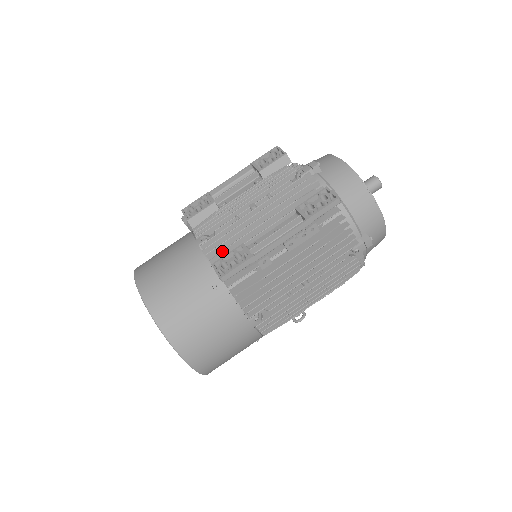
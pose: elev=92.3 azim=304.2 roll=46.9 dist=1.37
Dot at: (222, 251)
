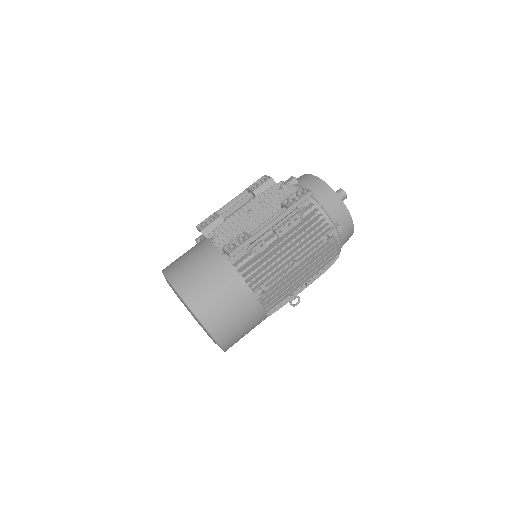
Dot at: (229, 241)
